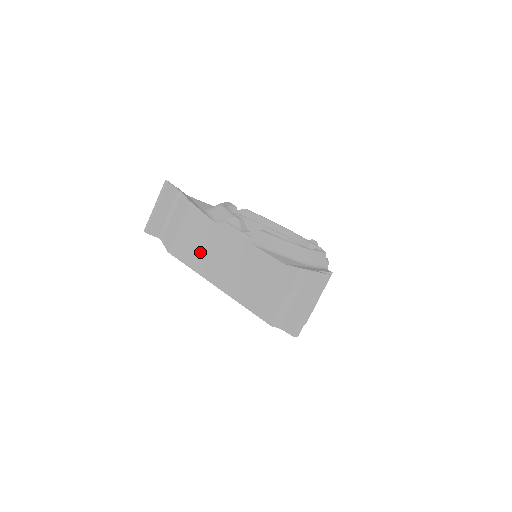
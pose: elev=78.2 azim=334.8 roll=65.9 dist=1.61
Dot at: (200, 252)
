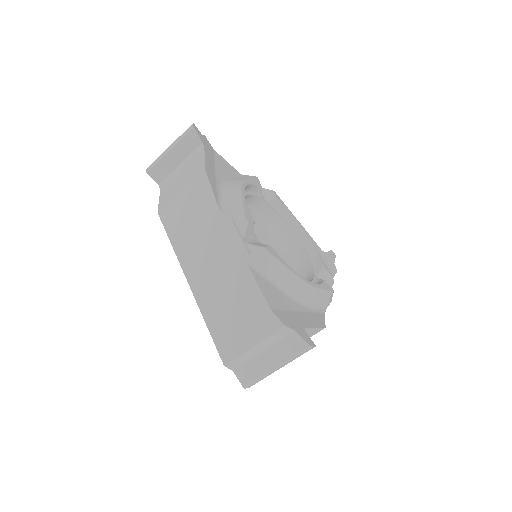
Dot at: (190, 235)
